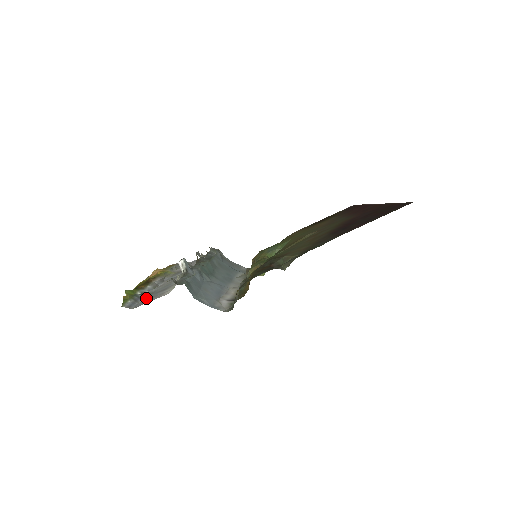
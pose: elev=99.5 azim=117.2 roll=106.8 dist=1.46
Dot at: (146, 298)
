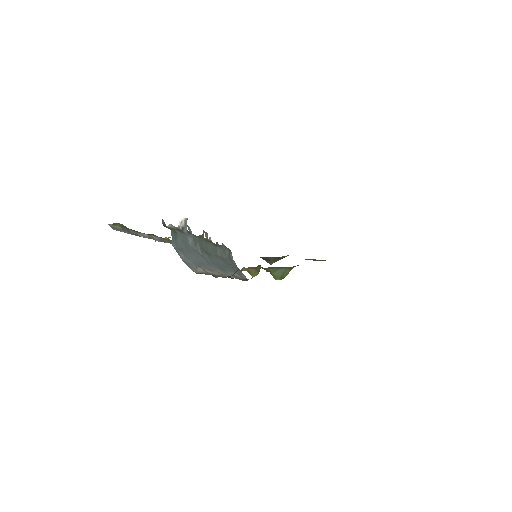
Dot at: occluded
